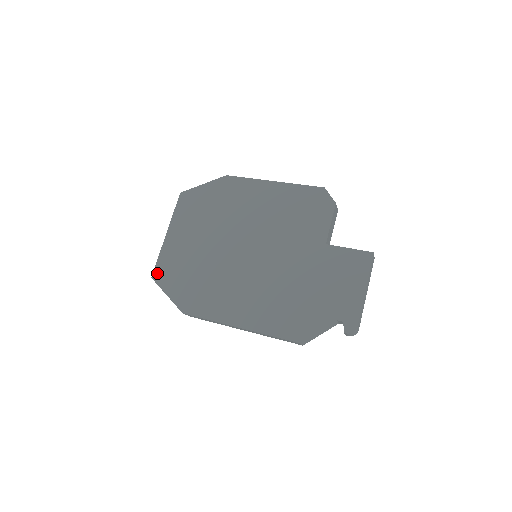
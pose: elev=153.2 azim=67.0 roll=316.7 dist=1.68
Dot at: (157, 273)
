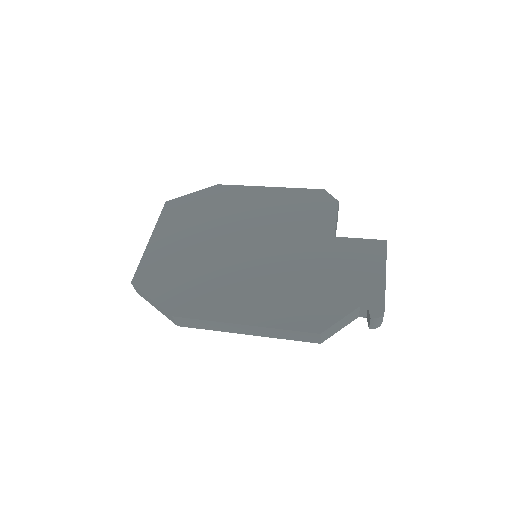
Dot at: (138, 277)
